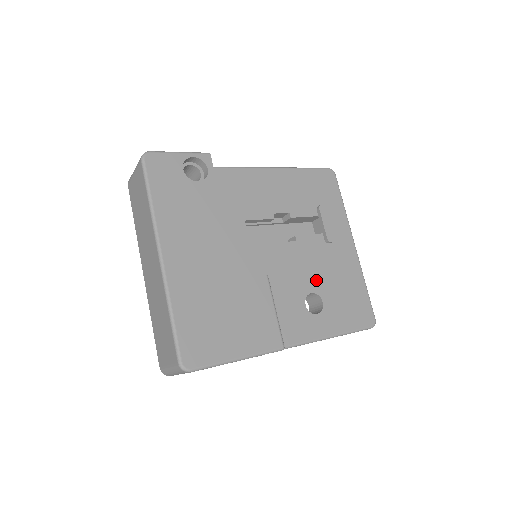
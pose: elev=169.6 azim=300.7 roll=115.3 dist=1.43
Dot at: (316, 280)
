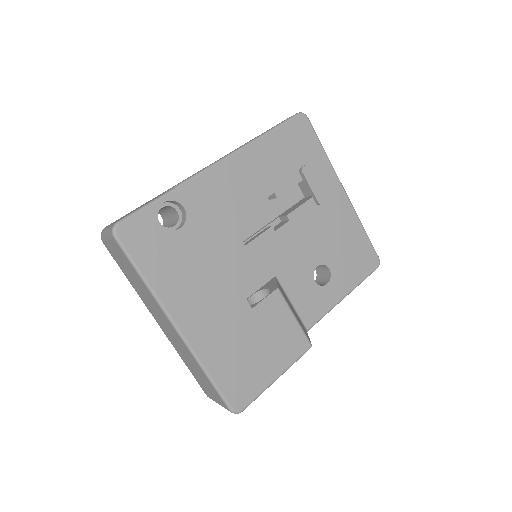
Dot at: (318, 251)
